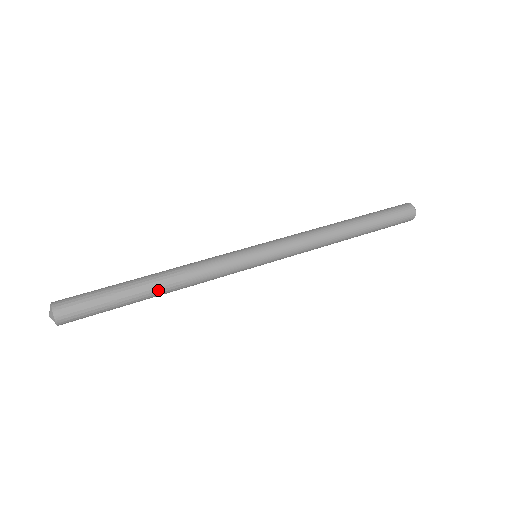
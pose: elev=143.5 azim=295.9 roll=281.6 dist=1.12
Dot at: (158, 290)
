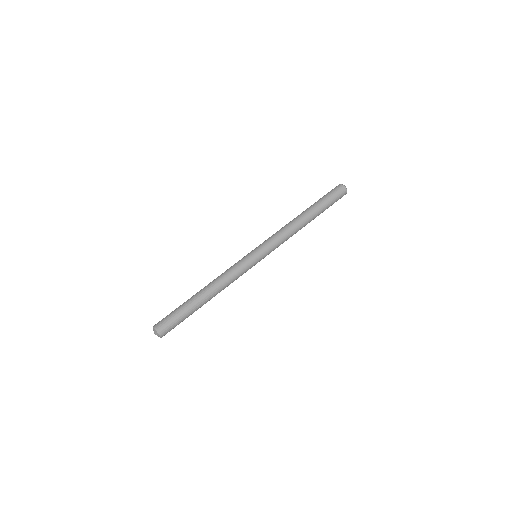
Dot at: (208, 299)
